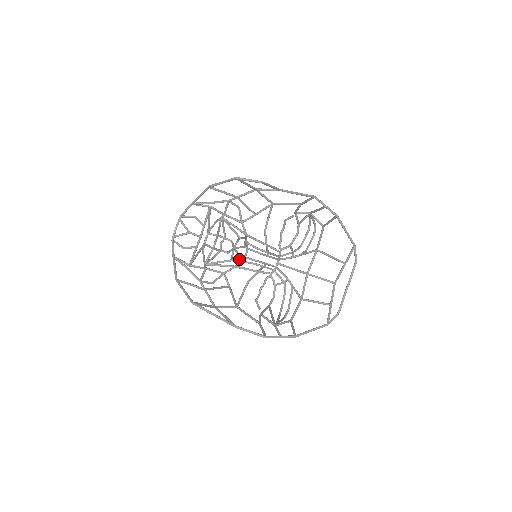
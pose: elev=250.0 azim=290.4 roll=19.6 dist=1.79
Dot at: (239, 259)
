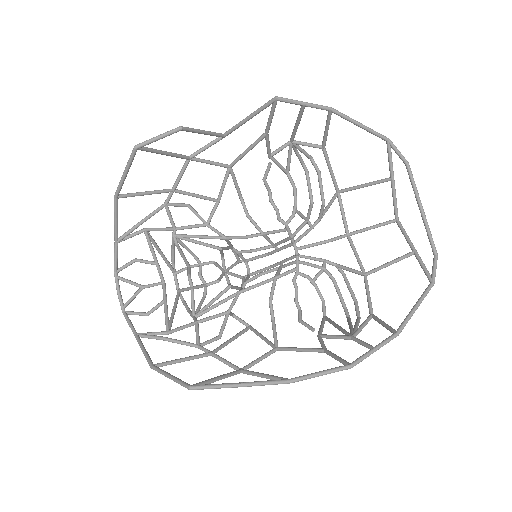
Dot at: (242, 282)
